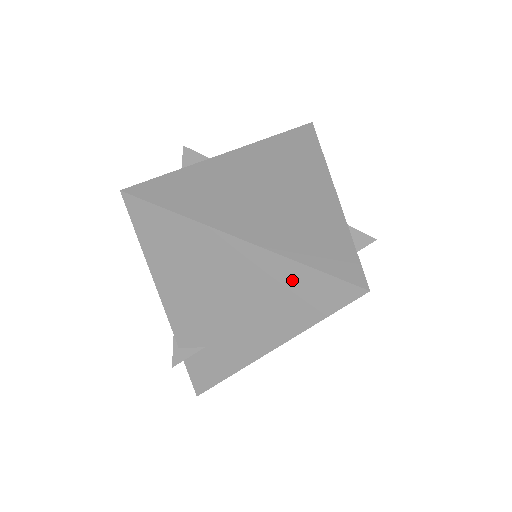
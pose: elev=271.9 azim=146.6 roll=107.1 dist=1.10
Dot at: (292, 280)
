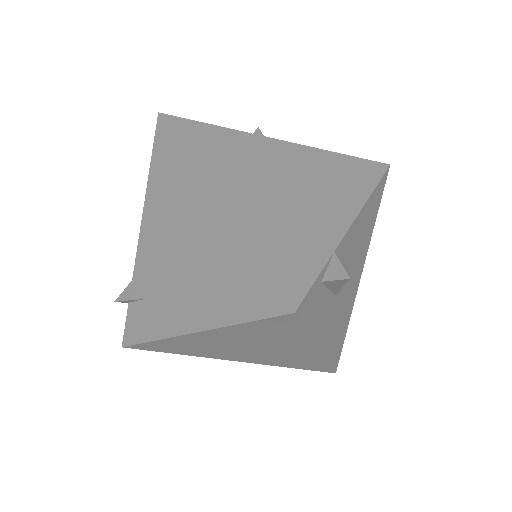
Dot at: (236, 263)
